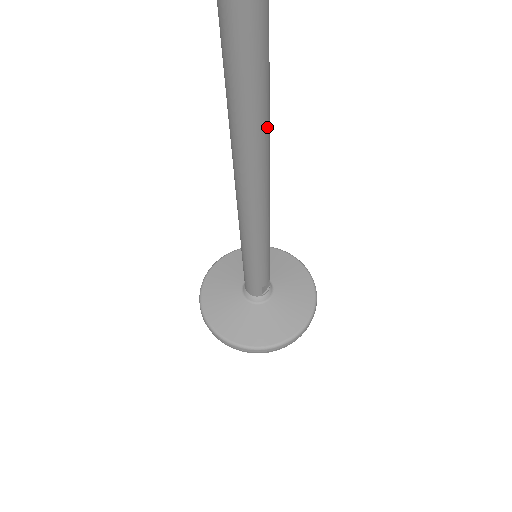
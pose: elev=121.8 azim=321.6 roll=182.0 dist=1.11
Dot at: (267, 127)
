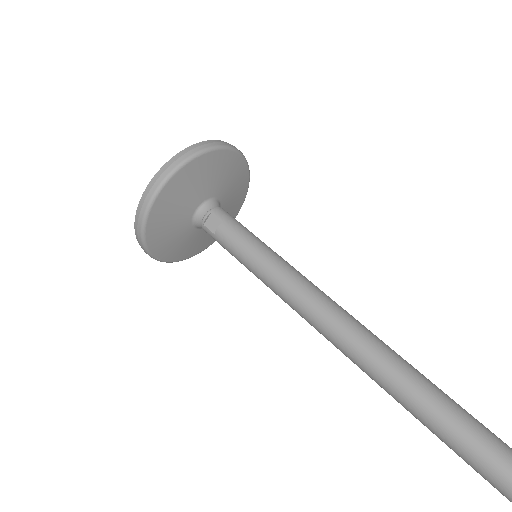
Dot at: occluded
